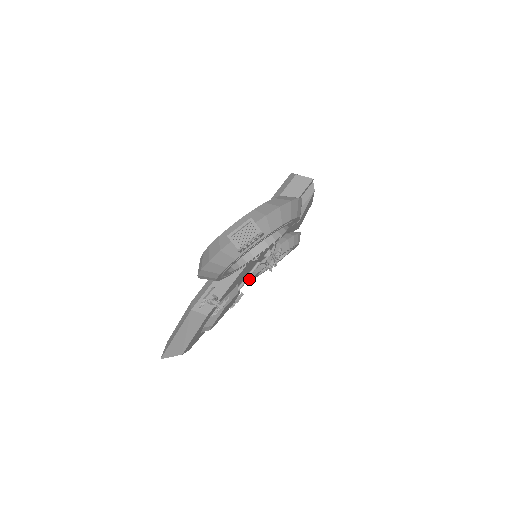
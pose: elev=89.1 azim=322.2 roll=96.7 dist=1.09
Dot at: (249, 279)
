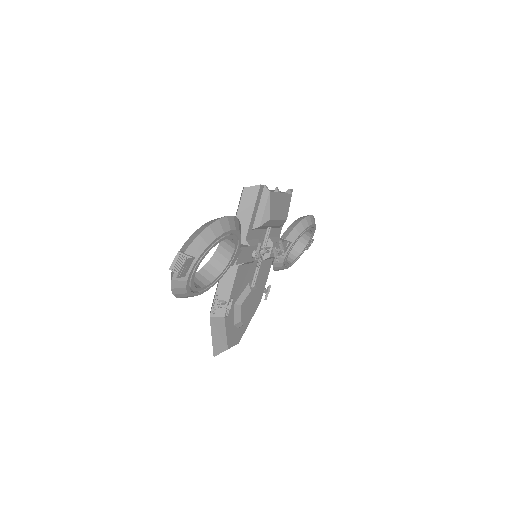
Dot at: (282, 269)
